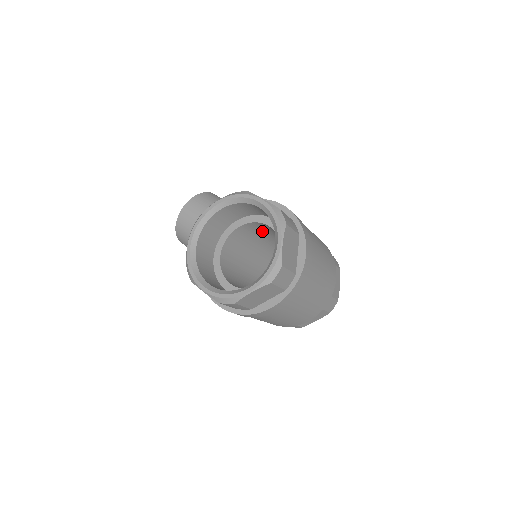
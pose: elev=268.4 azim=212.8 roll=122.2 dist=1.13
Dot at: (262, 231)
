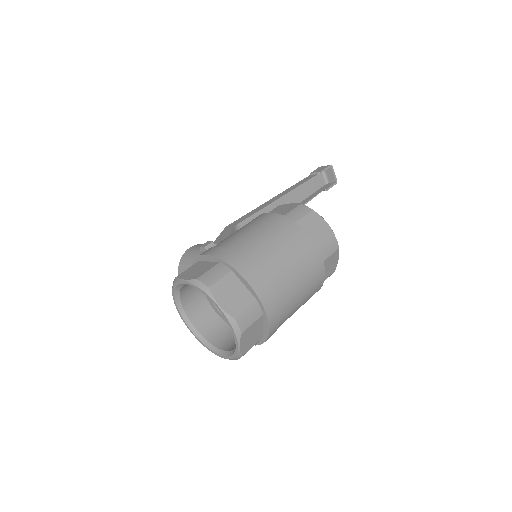
Dot at: occluded
